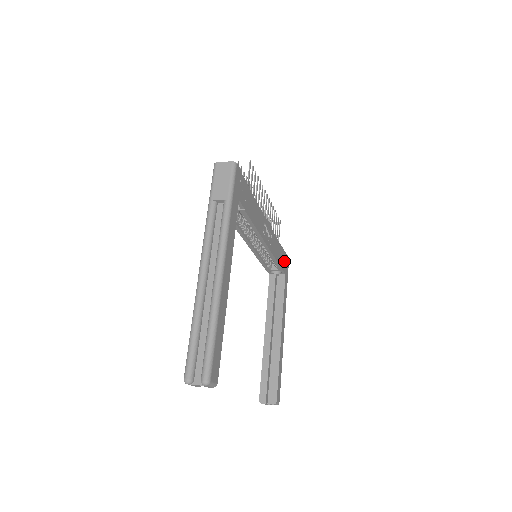
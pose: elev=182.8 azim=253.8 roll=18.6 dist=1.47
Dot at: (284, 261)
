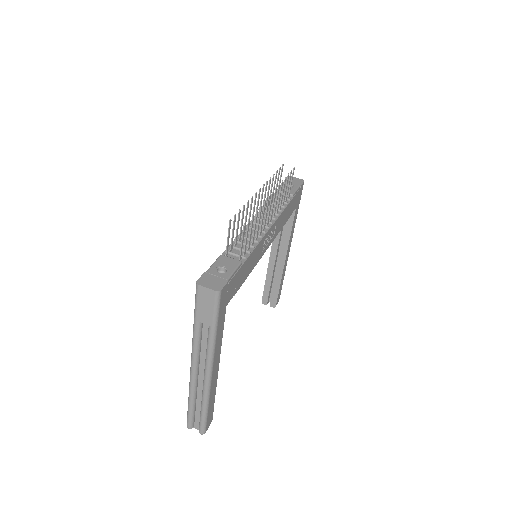
Dot at: (295, 201)
